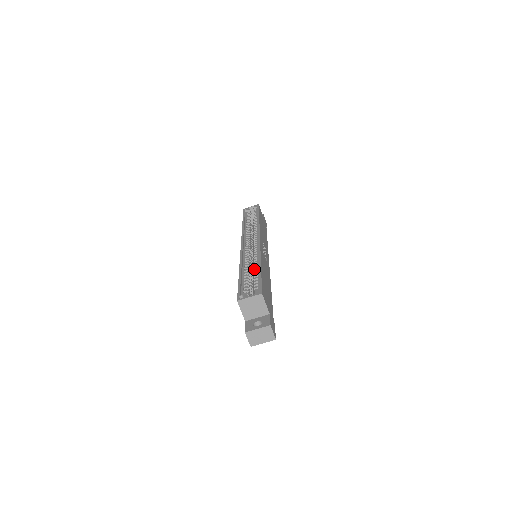
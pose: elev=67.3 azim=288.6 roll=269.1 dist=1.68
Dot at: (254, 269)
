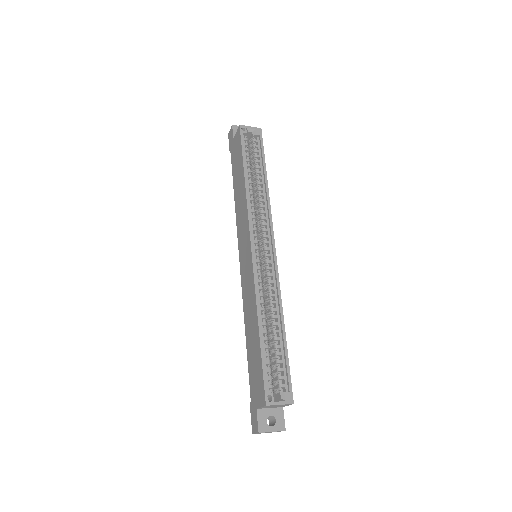
Dot at: (274, 326)
